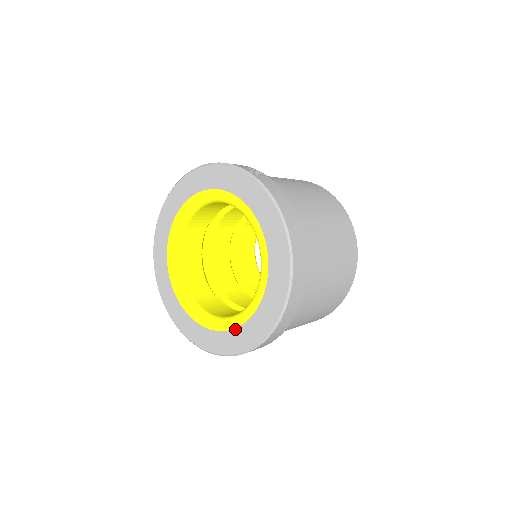
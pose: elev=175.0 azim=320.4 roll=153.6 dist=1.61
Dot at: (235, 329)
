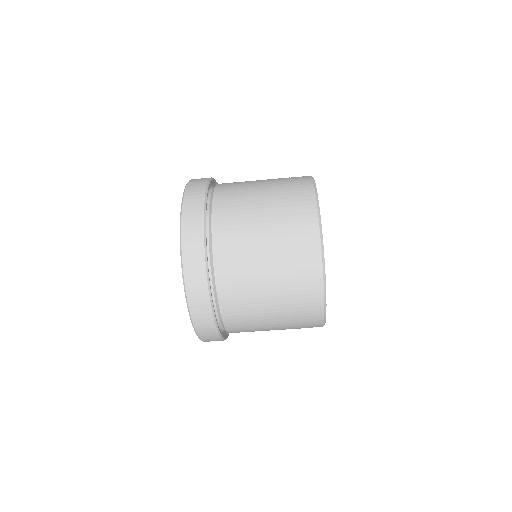
Dot at: occluded
